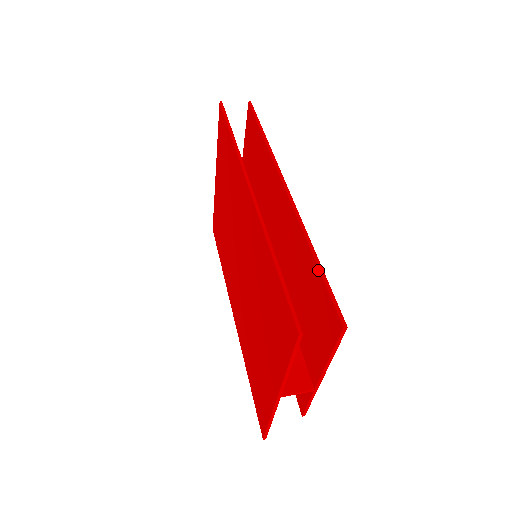
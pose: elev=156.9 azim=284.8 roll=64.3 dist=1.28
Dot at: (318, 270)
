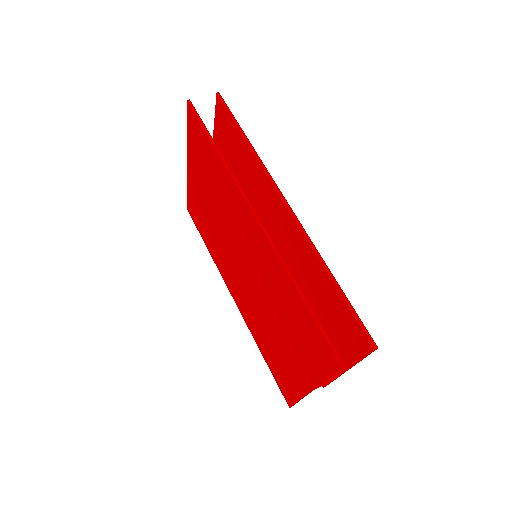
Dot at: (340, 294)
